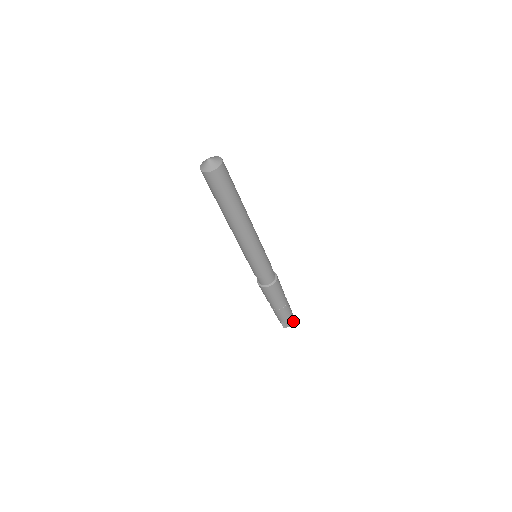
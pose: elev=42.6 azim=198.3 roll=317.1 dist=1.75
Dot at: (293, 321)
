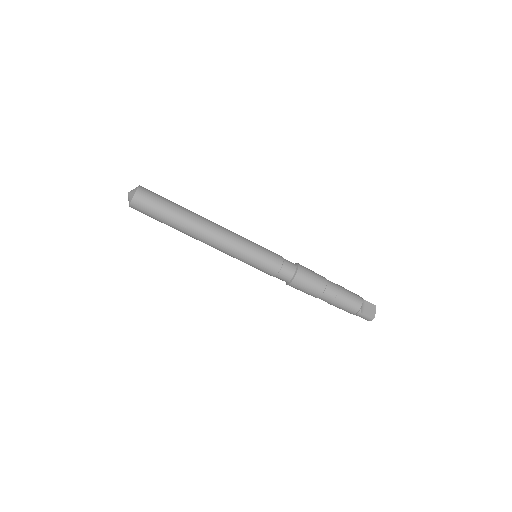
Dot at: (367, 302)
